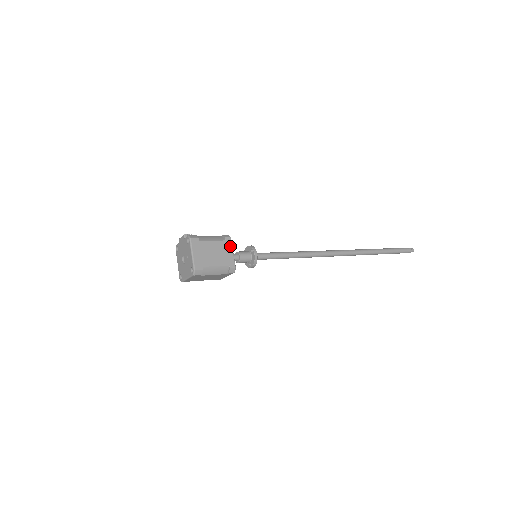
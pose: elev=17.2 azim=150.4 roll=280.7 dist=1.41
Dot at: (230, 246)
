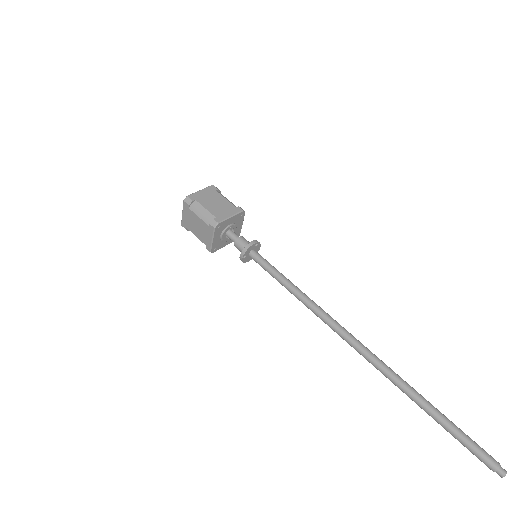
Dot at: (235, 212)
